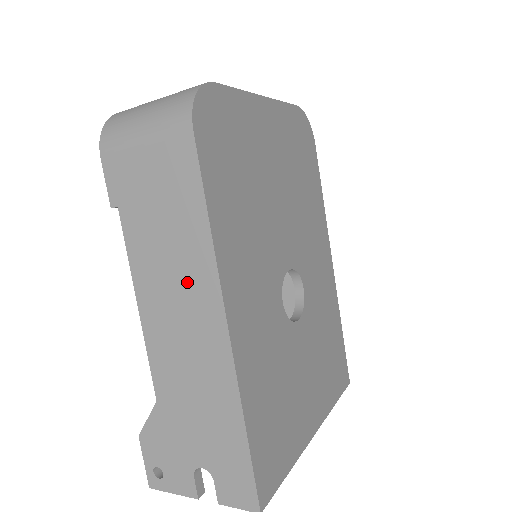
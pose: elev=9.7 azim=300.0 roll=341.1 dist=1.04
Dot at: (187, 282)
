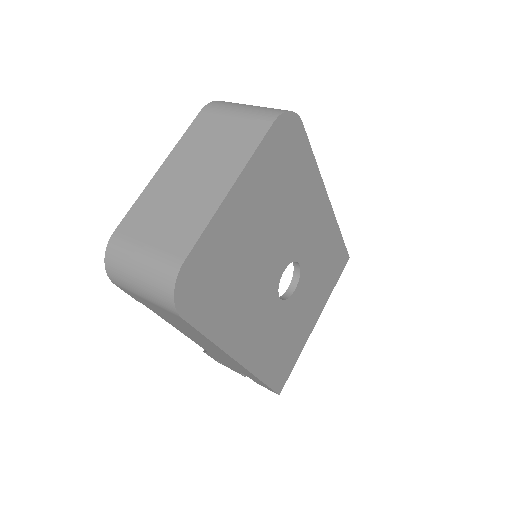
Dot at: (208, 344)
